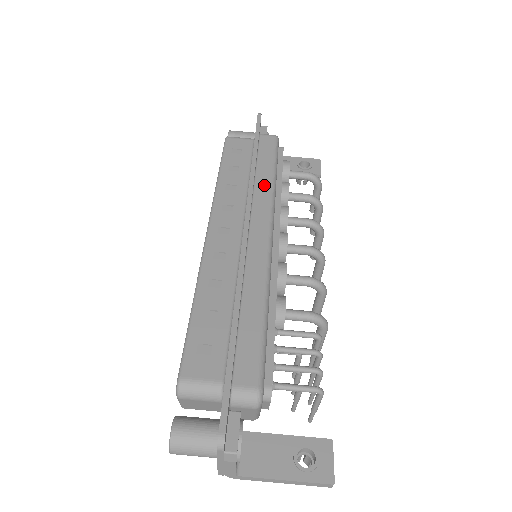
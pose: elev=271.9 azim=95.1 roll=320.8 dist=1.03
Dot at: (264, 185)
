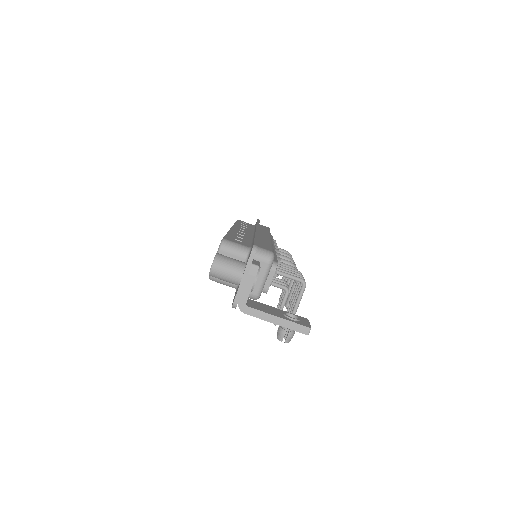
Dot at: (264, 230)
